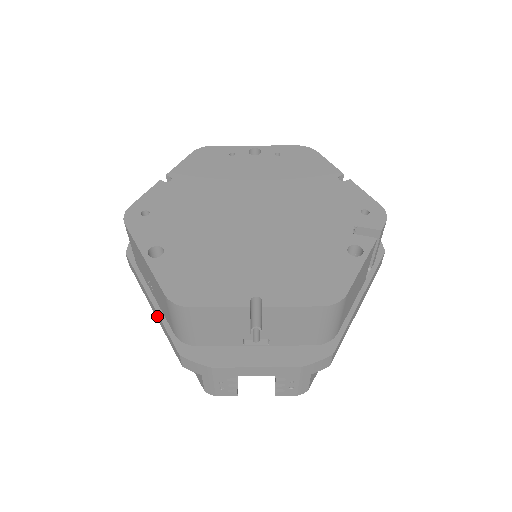
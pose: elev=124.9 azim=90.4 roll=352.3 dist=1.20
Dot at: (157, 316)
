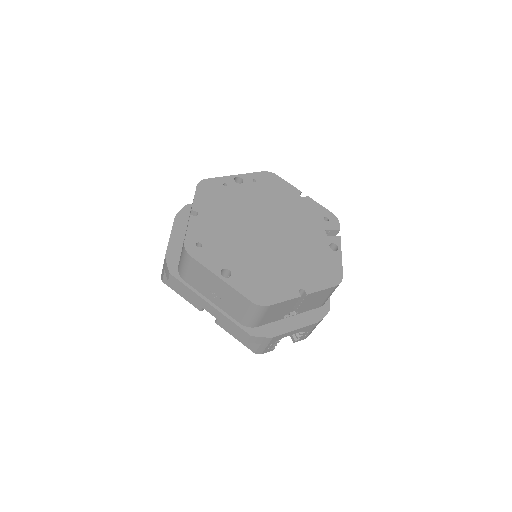
Dot at: (217, 314)
